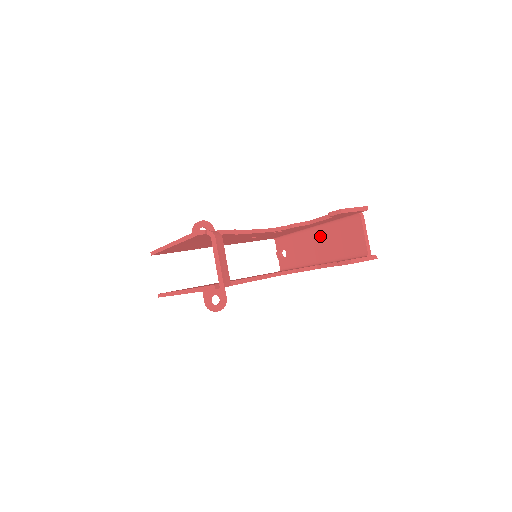
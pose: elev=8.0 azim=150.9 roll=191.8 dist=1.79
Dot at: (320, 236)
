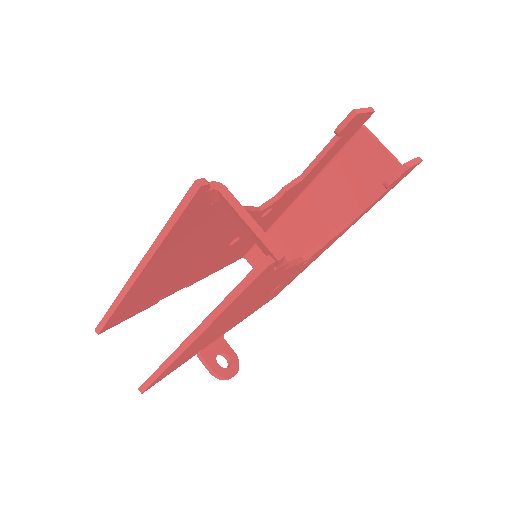
Dot at: (315, 201)
